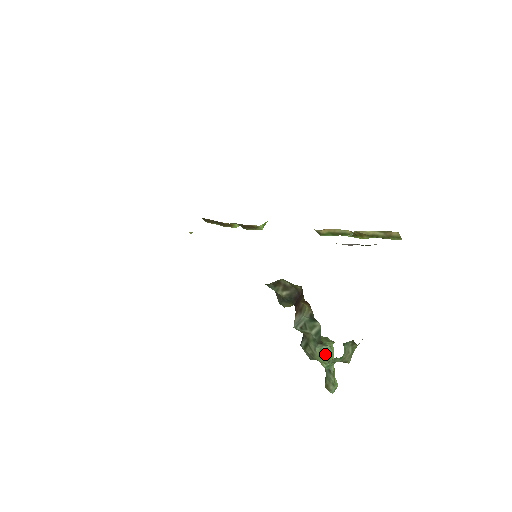
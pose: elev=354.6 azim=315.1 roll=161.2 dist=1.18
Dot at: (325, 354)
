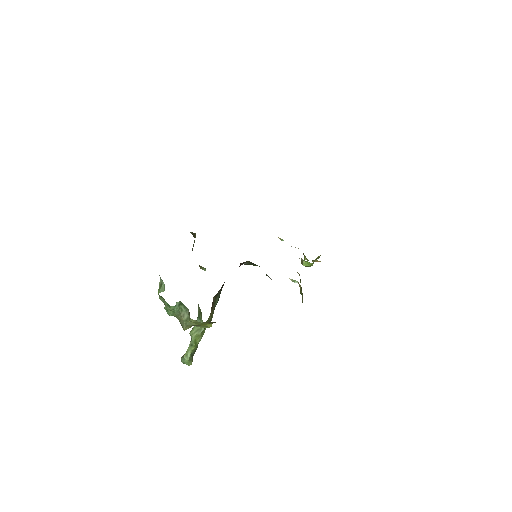
Dot at: (160, 288)
